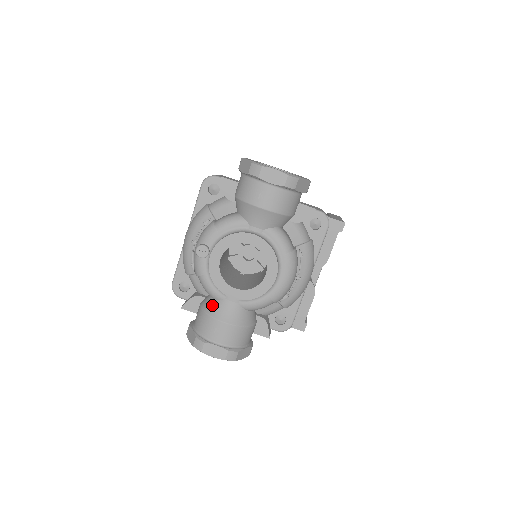
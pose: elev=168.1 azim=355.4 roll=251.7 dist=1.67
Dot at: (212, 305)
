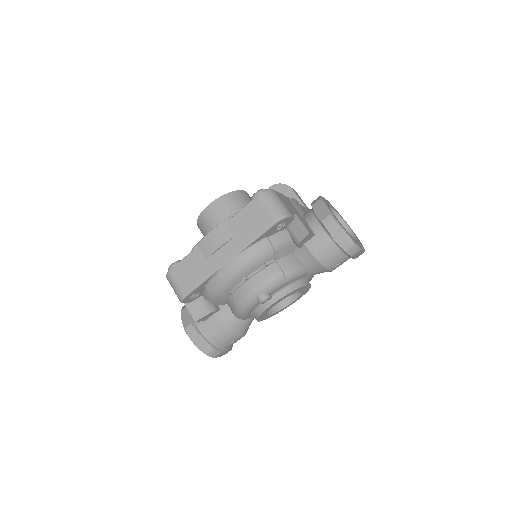
Dot at: (237, 324)
